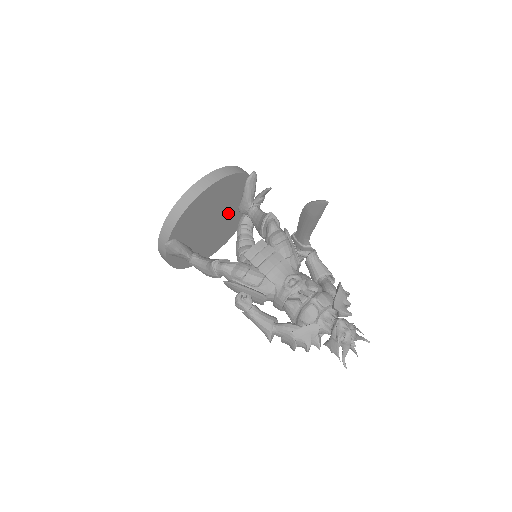
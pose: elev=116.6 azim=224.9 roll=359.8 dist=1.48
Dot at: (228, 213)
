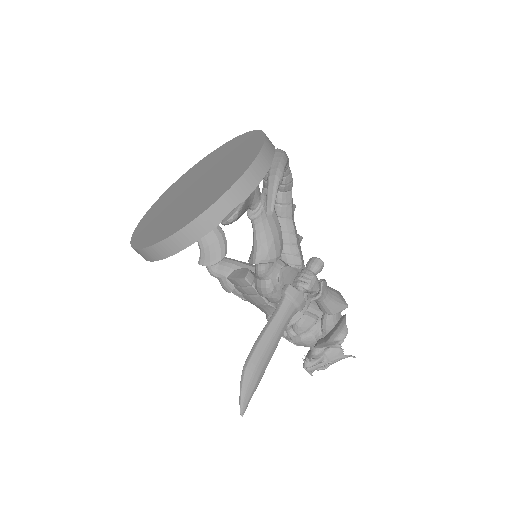
Dot at: occluded
